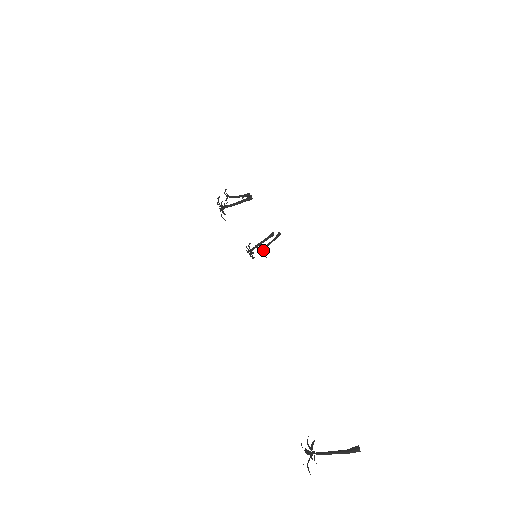
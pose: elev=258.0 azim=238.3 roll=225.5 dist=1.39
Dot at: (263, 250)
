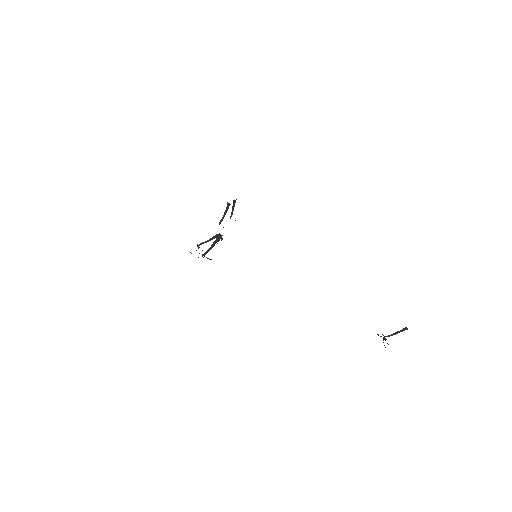
Dot at: occluded
